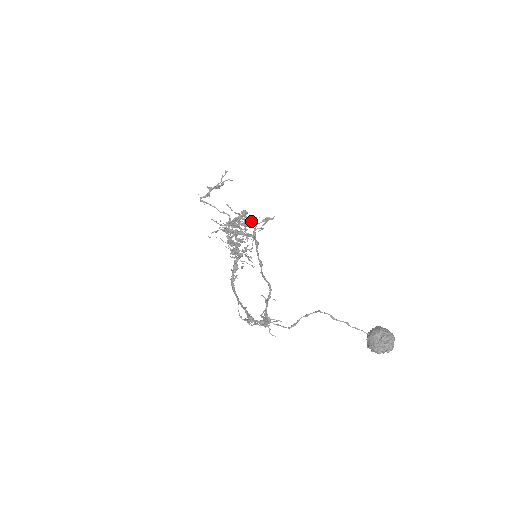
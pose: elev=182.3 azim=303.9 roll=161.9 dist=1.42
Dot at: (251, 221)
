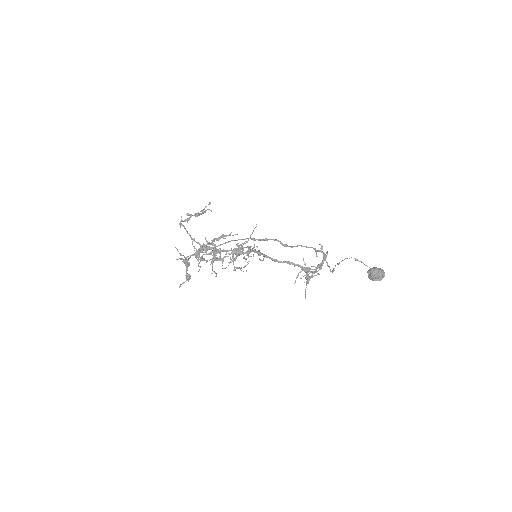
Dot at: (219, 248)
